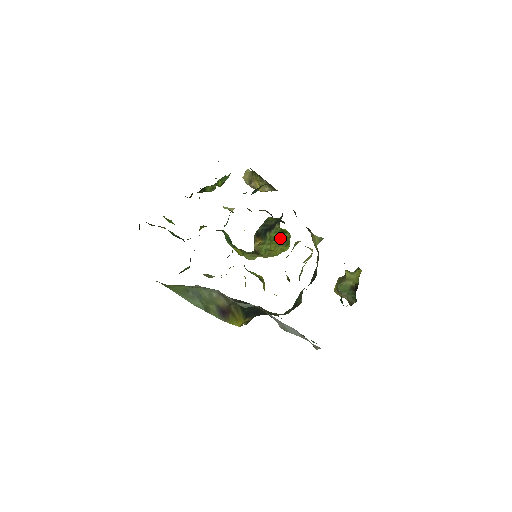
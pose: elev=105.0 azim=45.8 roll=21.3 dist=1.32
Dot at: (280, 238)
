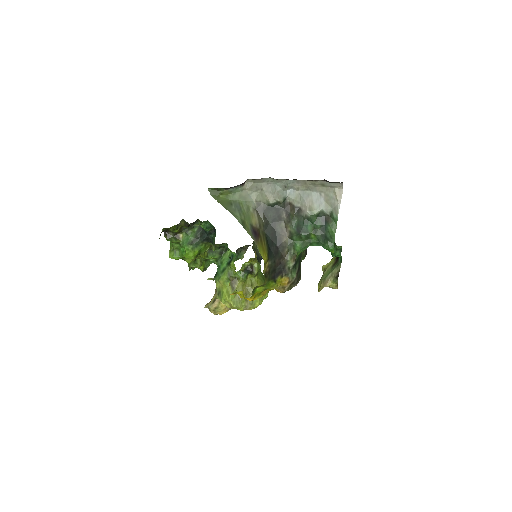
Dot at: (262, 278)
